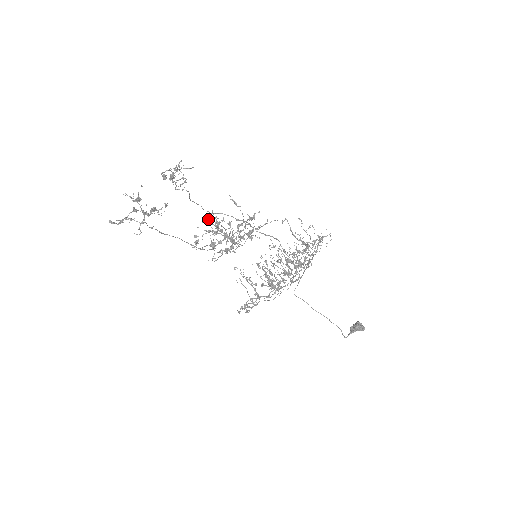
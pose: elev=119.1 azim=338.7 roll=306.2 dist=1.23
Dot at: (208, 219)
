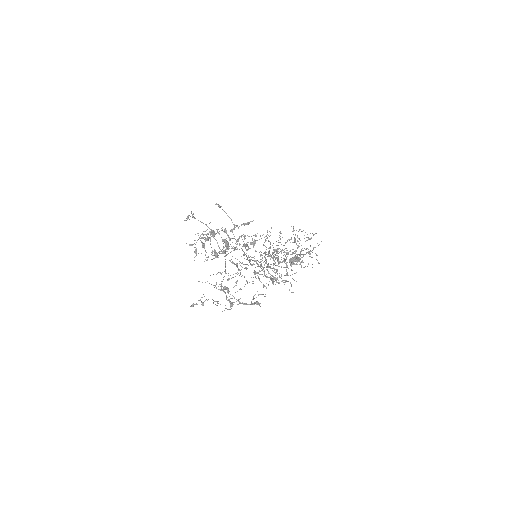
Dot at: (251, 265)
